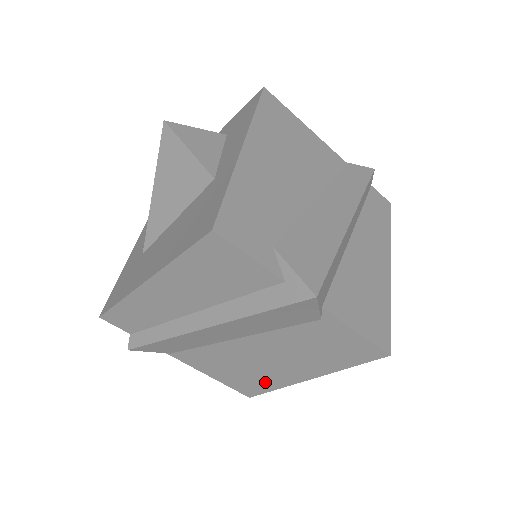
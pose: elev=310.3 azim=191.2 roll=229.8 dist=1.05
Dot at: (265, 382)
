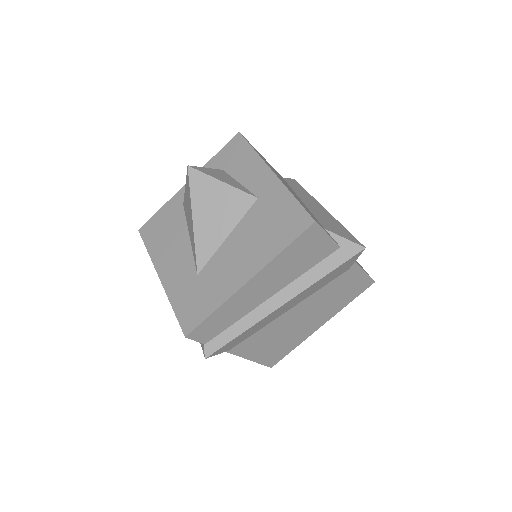
Dot at: (290, 344)
